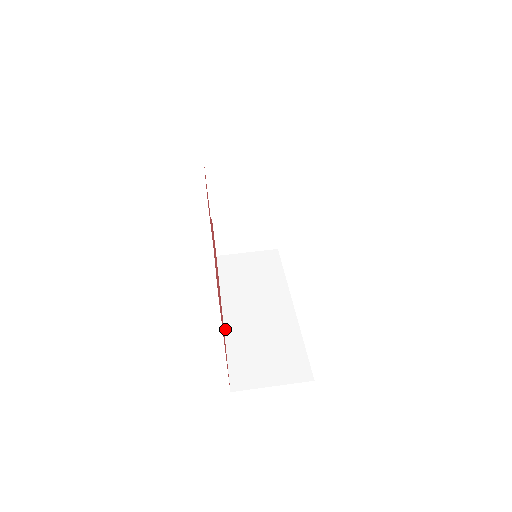
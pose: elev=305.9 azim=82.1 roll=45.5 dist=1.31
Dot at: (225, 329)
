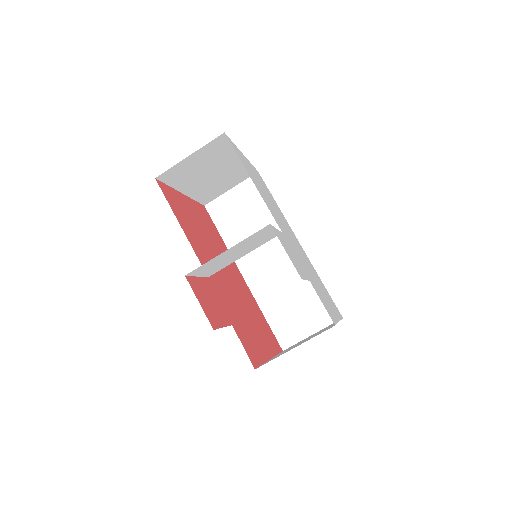
Dot at: (252, 292)
